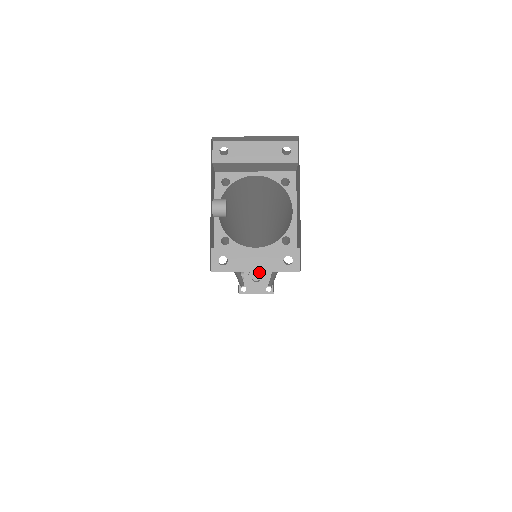
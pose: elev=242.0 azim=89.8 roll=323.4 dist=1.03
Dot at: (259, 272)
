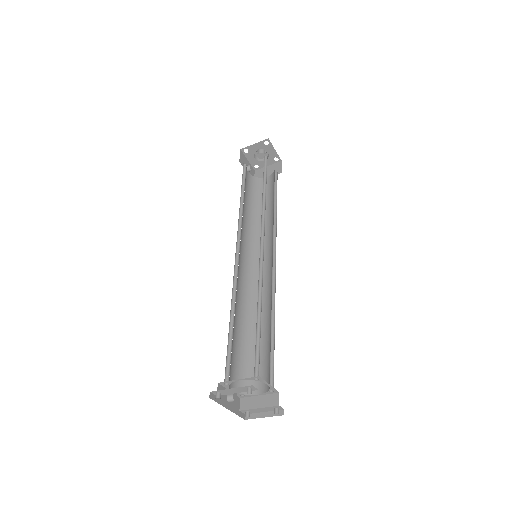
Dot at: occluded
